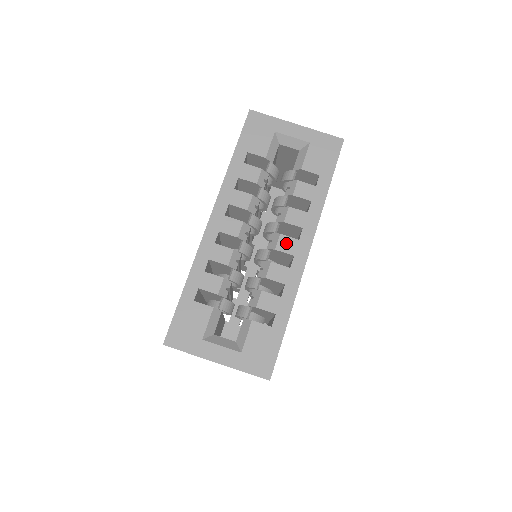
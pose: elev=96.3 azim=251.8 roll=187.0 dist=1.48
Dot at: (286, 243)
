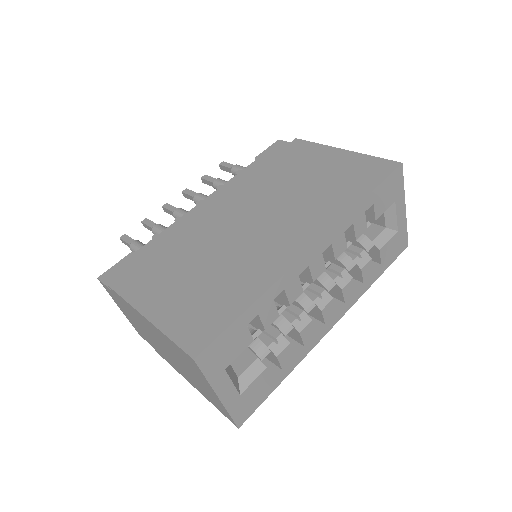
Dot at: (330, 309)
